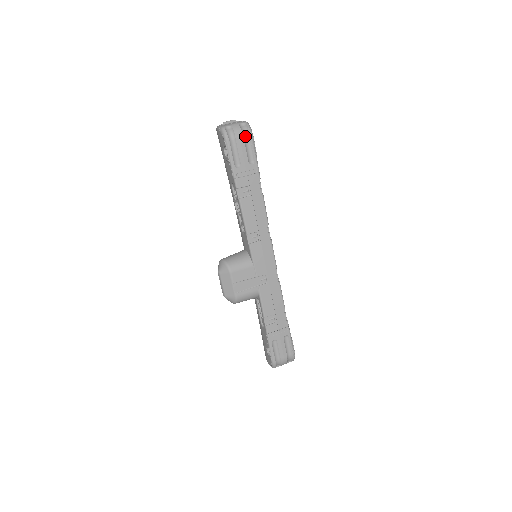
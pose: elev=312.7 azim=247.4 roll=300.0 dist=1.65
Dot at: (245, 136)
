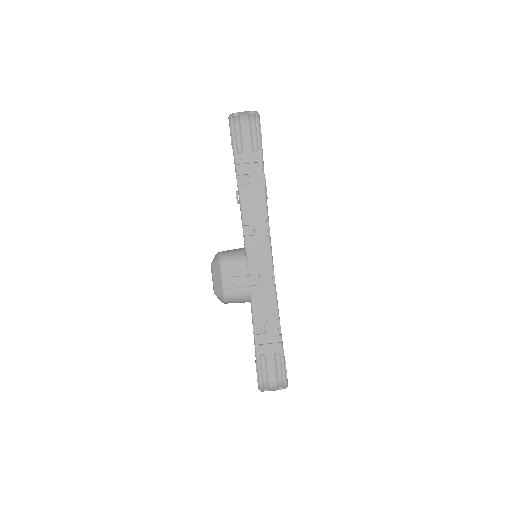
Dot at: (251, 123)
